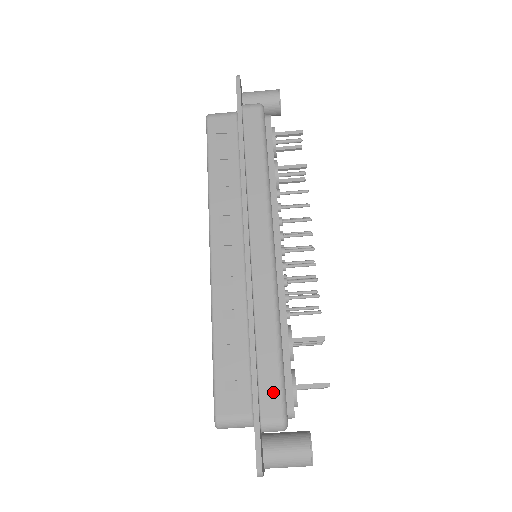
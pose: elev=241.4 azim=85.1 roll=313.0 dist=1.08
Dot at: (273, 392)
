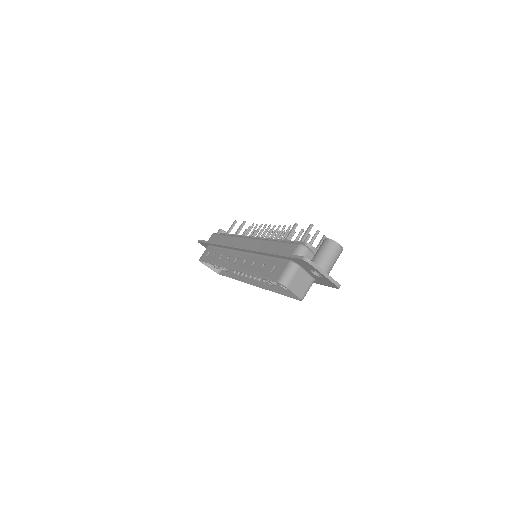
Dot at: (287, 247)
